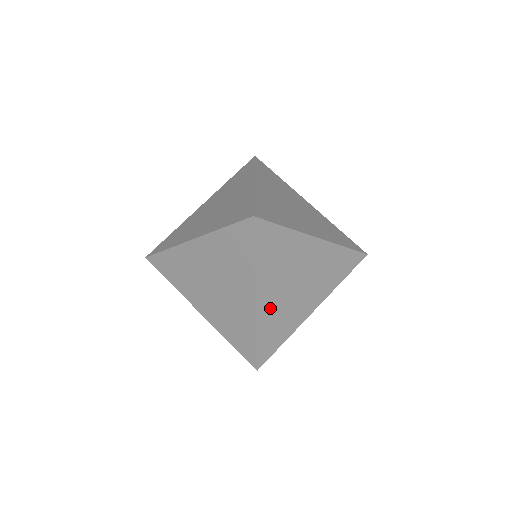
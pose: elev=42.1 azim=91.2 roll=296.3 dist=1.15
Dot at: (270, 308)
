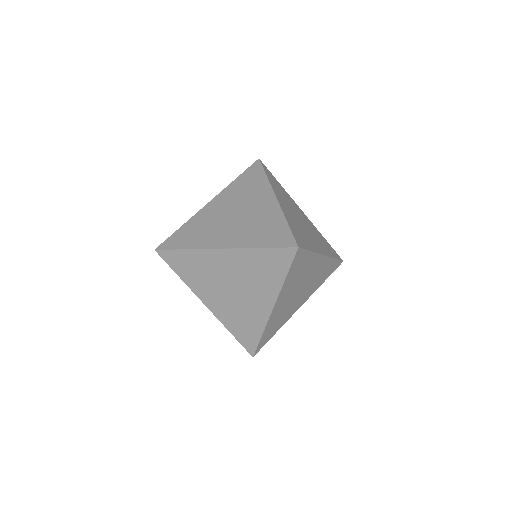
Dot at: (279, 311)
